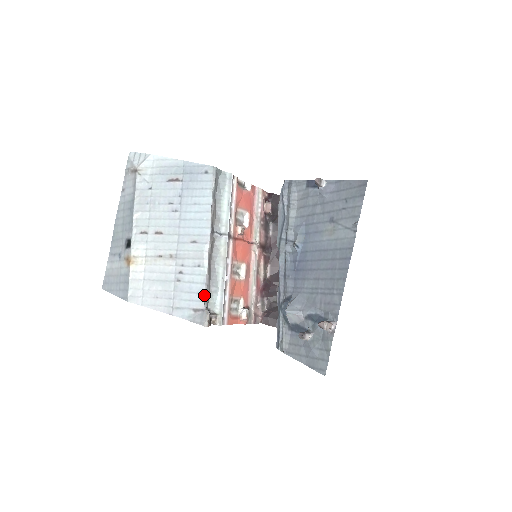
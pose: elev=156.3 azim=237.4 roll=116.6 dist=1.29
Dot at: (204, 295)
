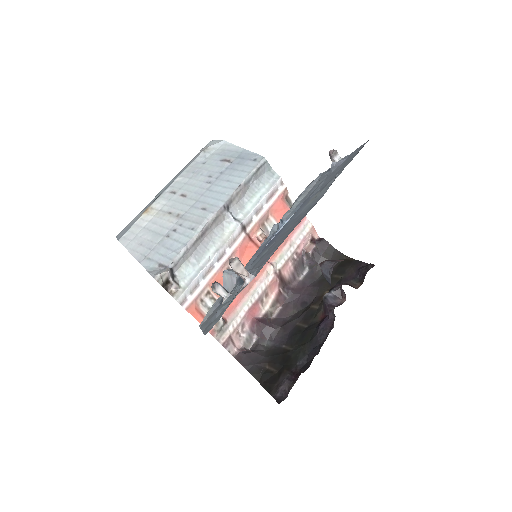
Dot at: (177, 255)
